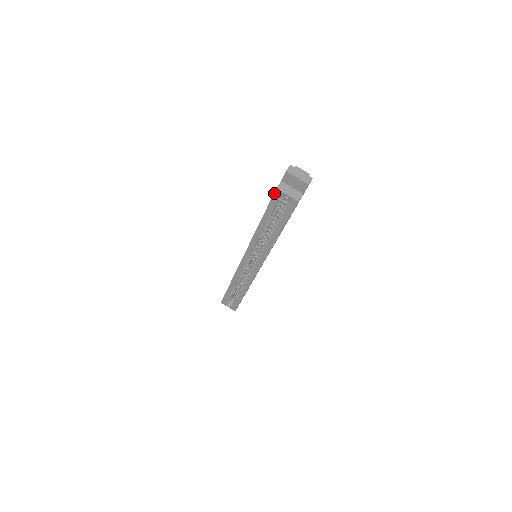
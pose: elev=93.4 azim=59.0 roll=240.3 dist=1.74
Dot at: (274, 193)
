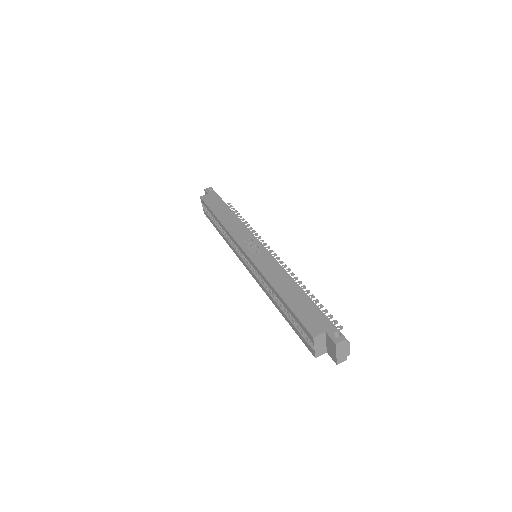
Dot at: (308, 331)
